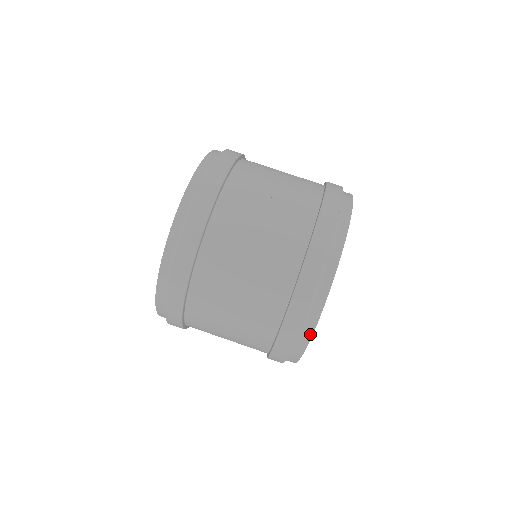
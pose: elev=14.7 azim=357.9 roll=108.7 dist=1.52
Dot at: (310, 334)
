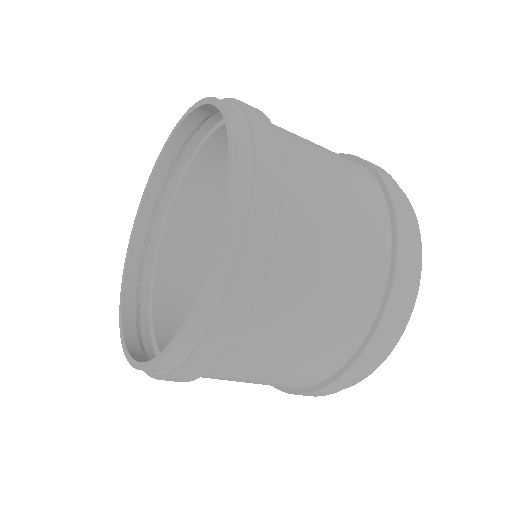
Dot at: (409, 313)
